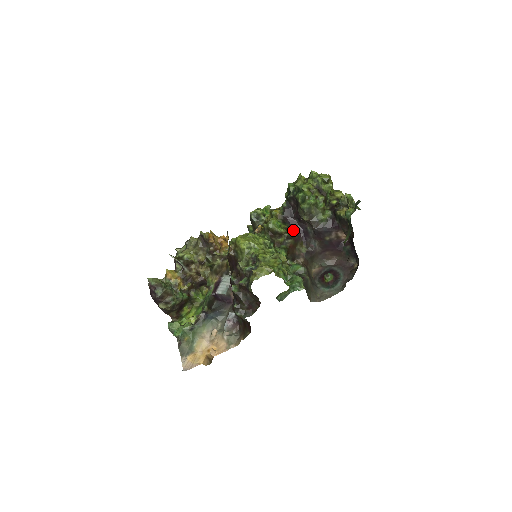
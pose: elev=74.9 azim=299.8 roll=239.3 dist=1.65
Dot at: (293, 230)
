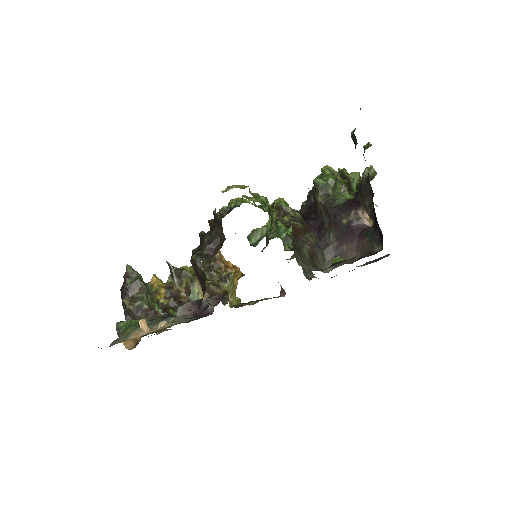
Dot at: (306, 221)
